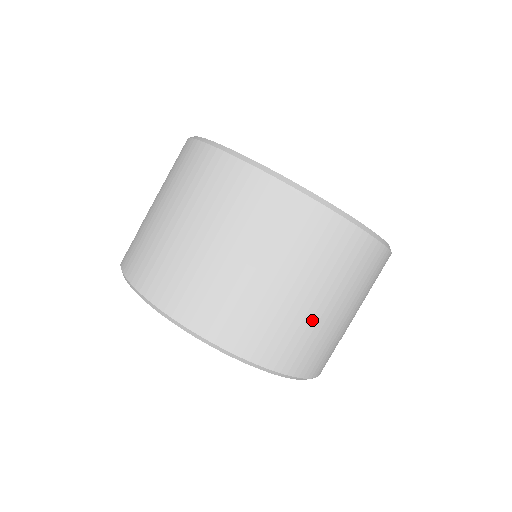
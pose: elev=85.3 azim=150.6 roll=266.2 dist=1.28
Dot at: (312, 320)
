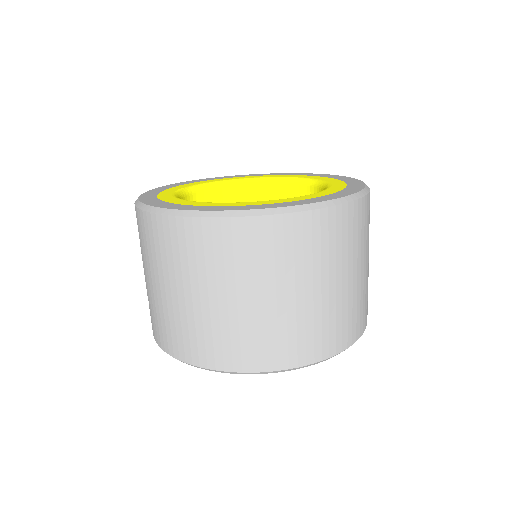
Dot at: occluded
